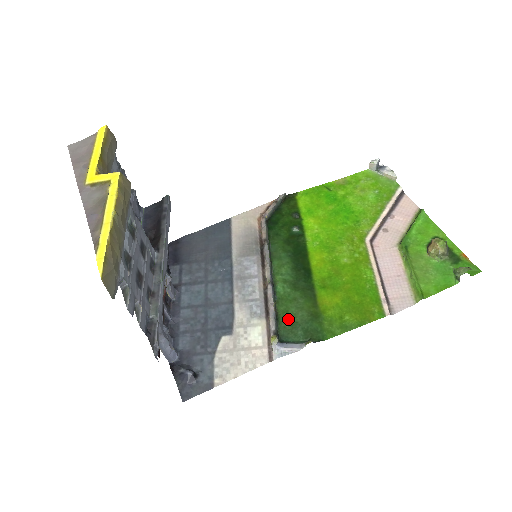
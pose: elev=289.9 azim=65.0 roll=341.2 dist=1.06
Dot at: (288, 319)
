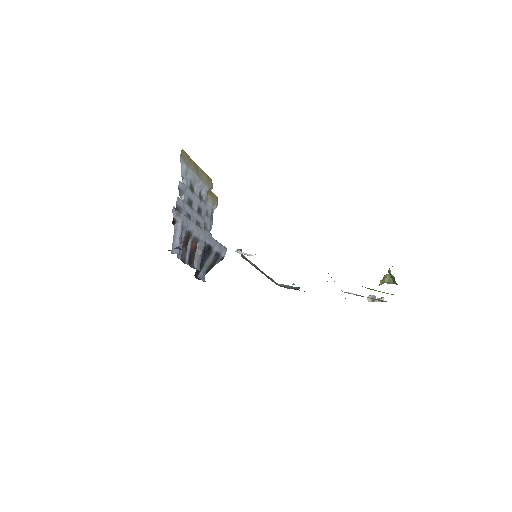
Dot at: occluded
